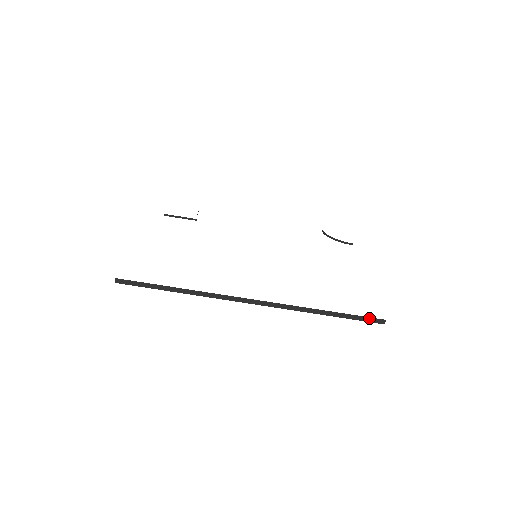
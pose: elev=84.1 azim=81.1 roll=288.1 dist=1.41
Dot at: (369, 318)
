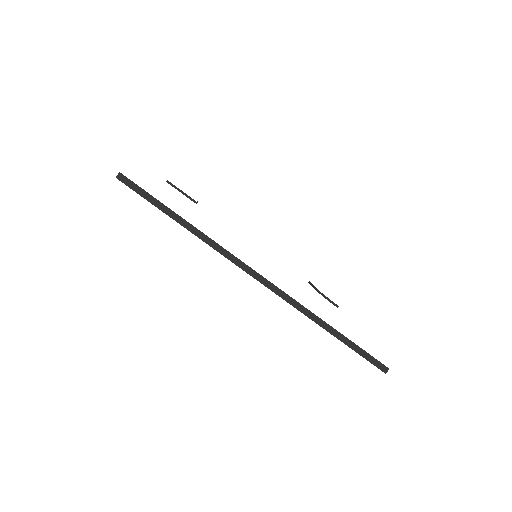
Dot at: (373, 358)
